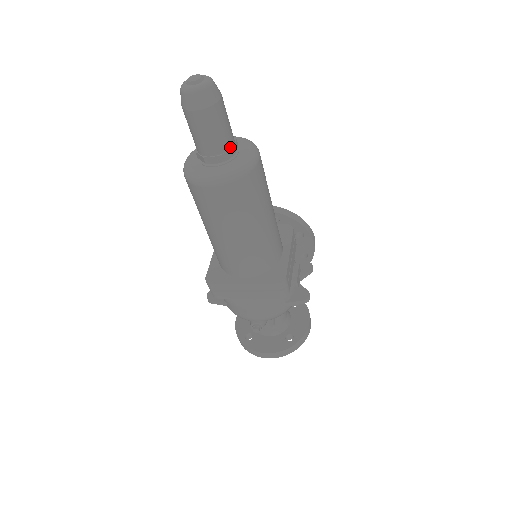
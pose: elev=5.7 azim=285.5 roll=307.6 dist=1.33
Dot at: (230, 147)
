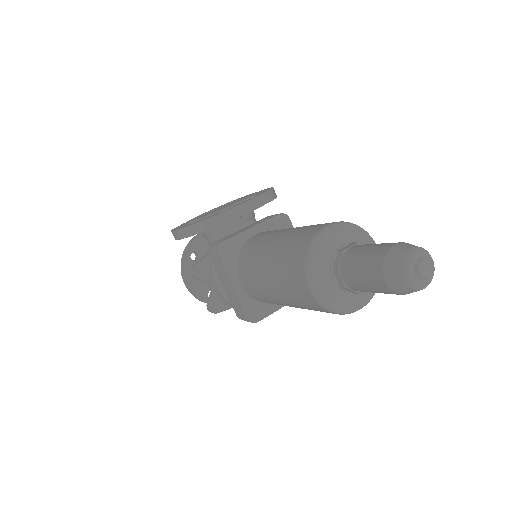
Dot at: occluded
